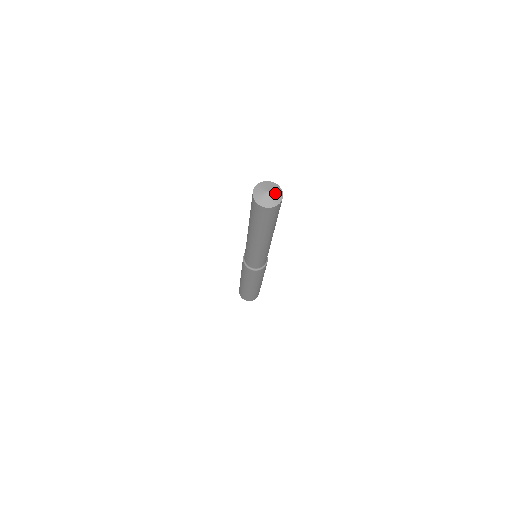
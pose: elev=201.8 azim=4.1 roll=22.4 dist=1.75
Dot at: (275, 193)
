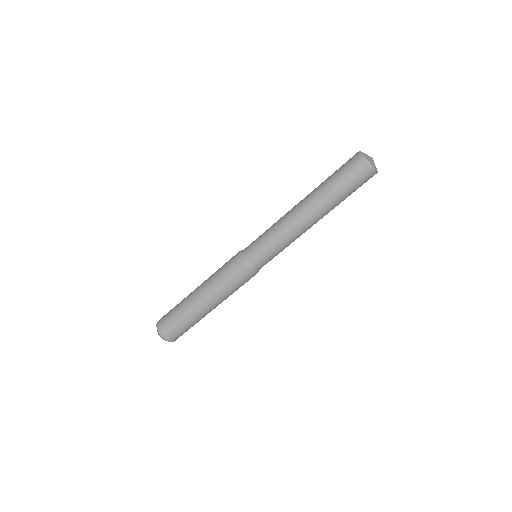
Dot at: occluded
